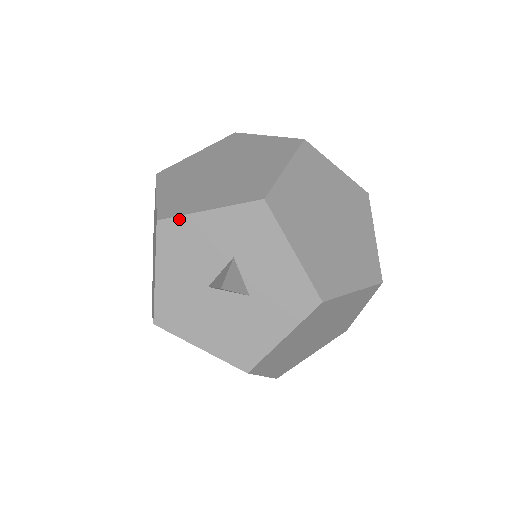
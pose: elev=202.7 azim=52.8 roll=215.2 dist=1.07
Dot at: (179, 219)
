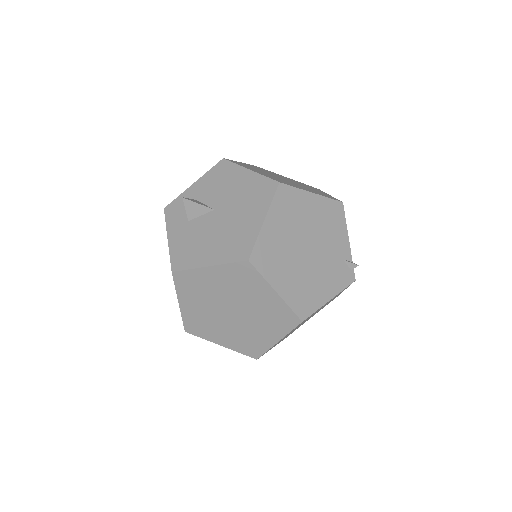
Dot at: occluded
